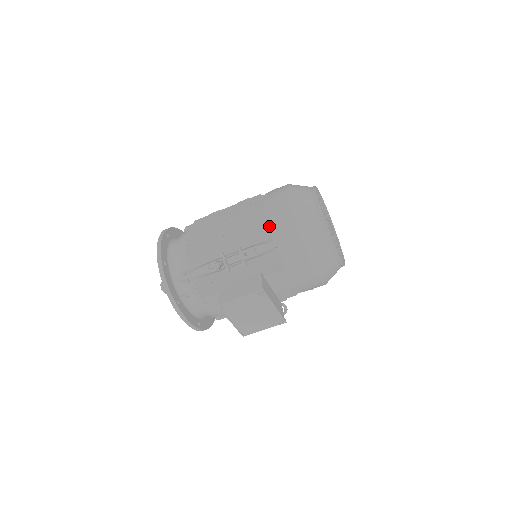
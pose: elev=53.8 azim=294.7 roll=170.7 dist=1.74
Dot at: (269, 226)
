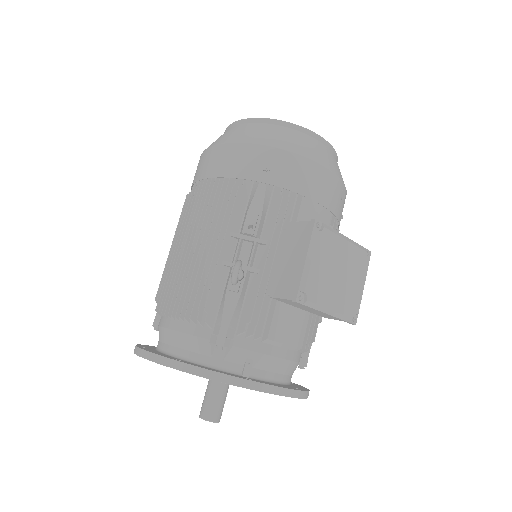
Dot at: occluded
